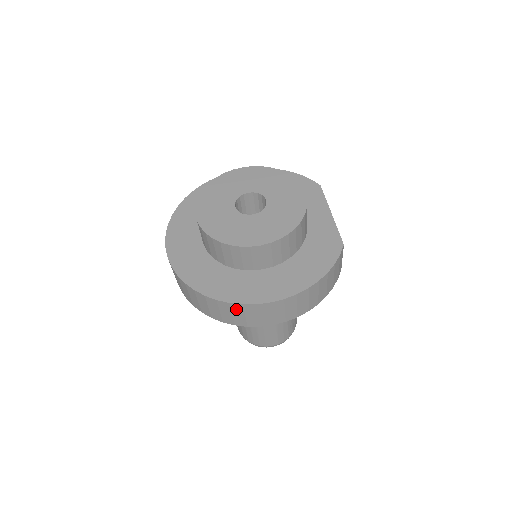
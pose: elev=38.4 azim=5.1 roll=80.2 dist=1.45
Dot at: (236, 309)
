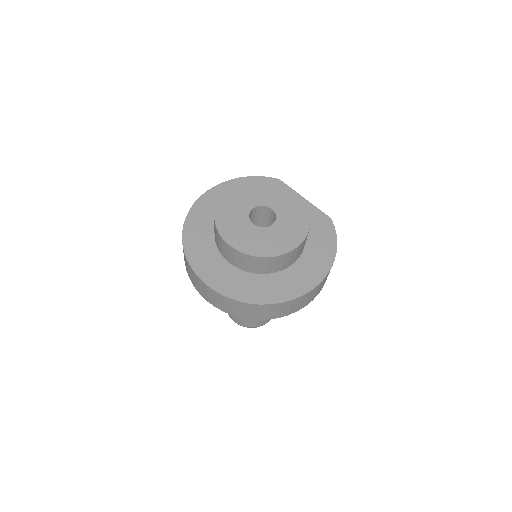
Dot at: (295, 302)
